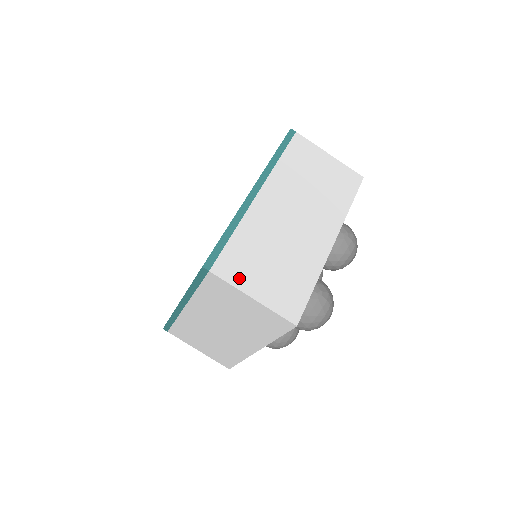
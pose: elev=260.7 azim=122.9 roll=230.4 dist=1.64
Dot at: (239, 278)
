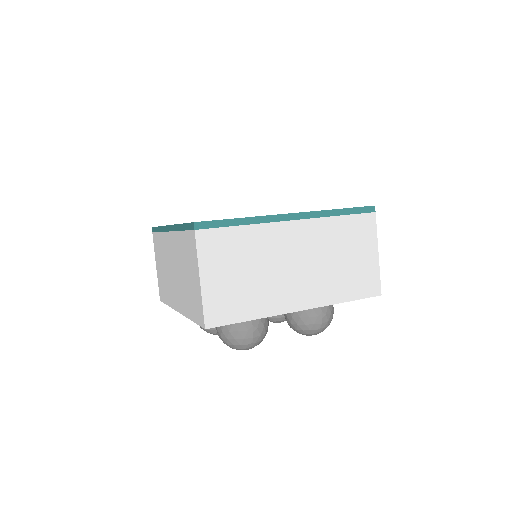
Dot at: (208, 257)
